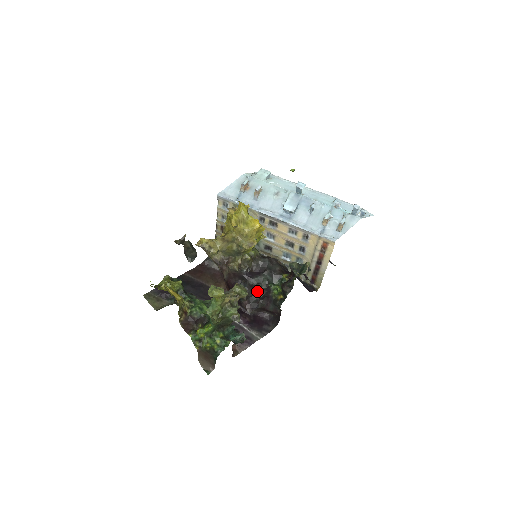
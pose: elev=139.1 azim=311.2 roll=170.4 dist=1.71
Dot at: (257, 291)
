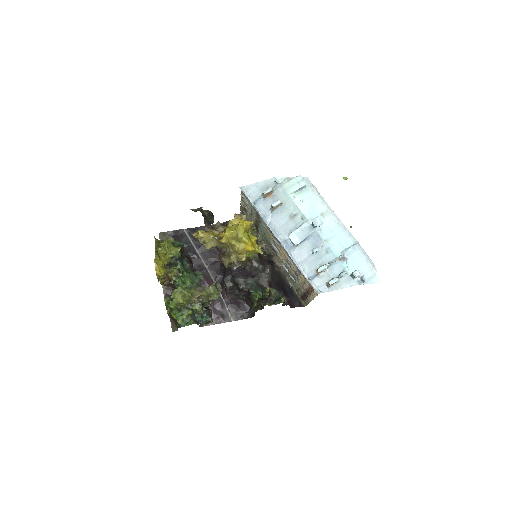
Dot at: (240, 289)
